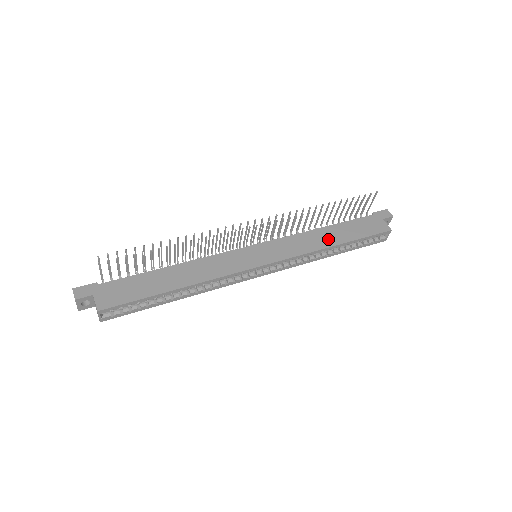
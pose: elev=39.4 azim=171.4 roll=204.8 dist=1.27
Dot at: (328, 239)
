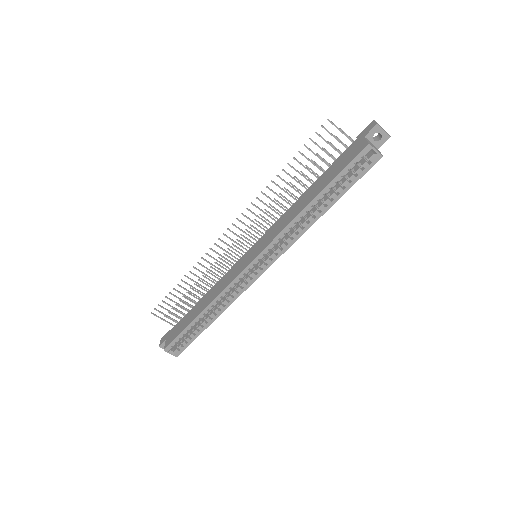
Dot at: (304, 202)
